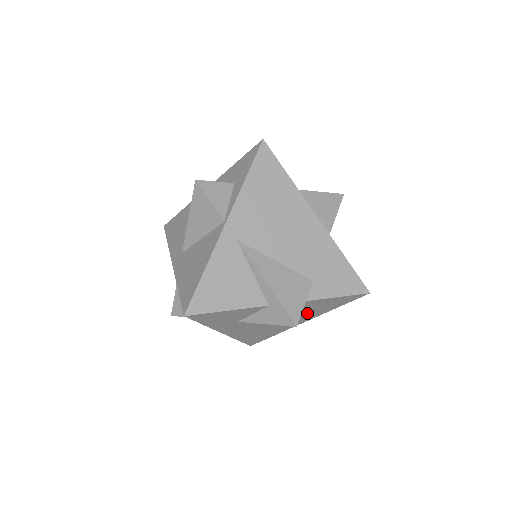
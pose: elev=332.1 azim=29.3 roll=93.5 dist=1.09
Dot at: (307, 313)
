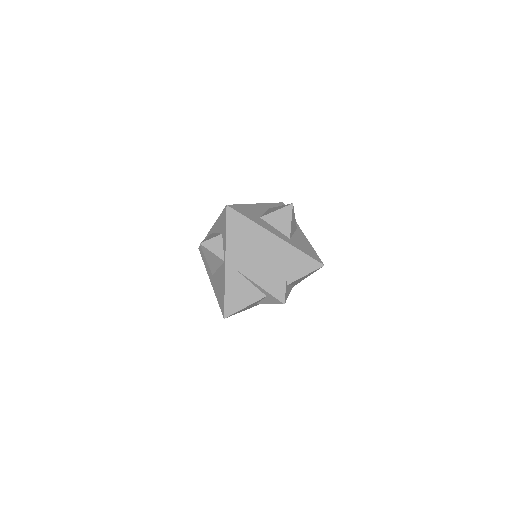
Dot at: occluded
